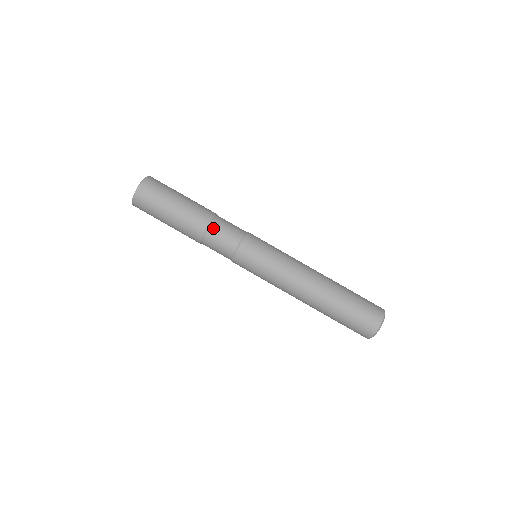
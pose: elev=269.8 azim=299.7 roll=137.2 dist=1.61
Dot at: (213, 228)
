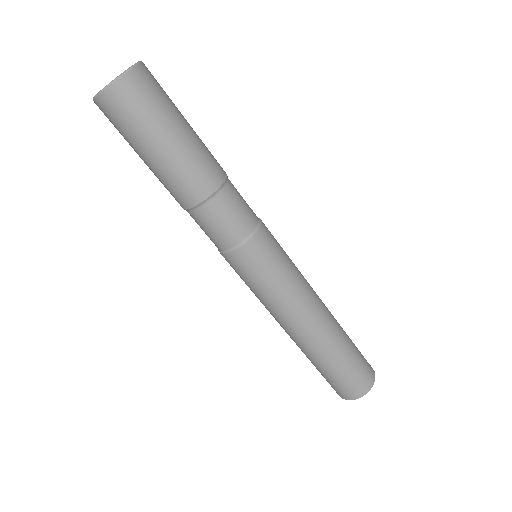
Dot at: (223, 196)
